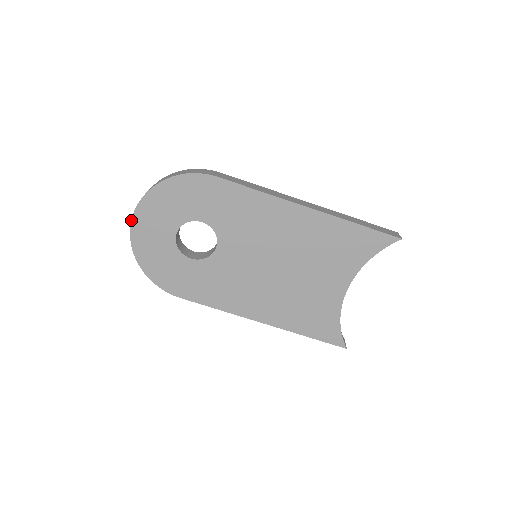
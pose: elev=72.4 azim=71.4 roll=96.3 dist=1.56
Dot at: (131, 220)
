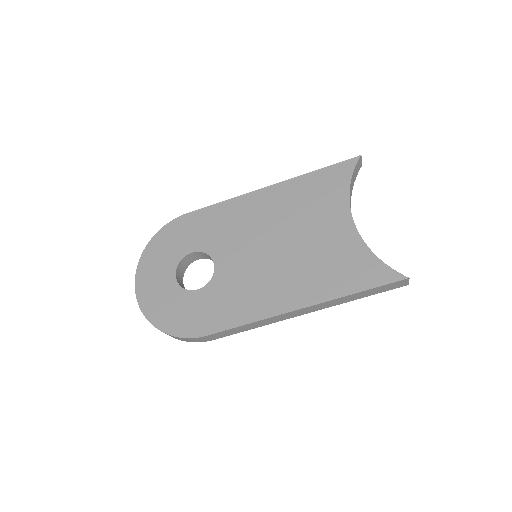
Dot at: (135, 290)
